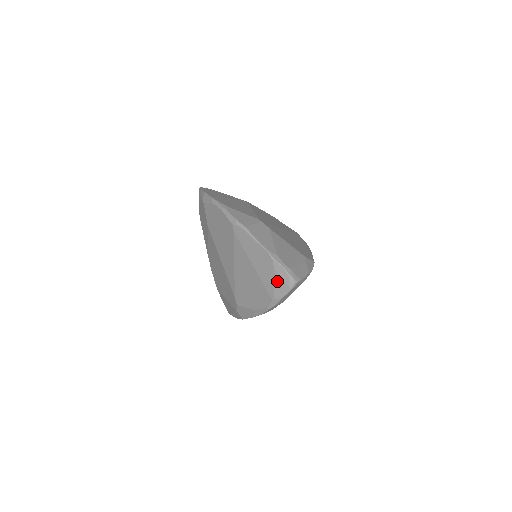
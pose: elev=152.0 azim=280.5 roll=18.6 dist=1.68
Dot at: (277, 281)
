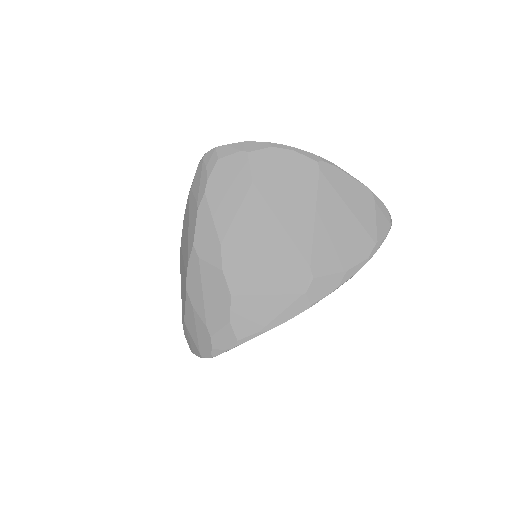
Dot at: (379, 218)
